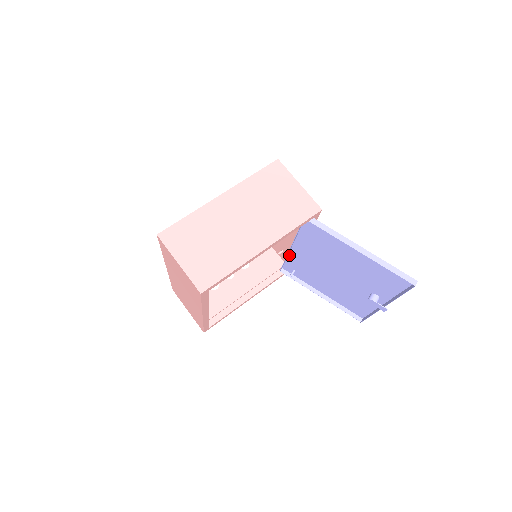
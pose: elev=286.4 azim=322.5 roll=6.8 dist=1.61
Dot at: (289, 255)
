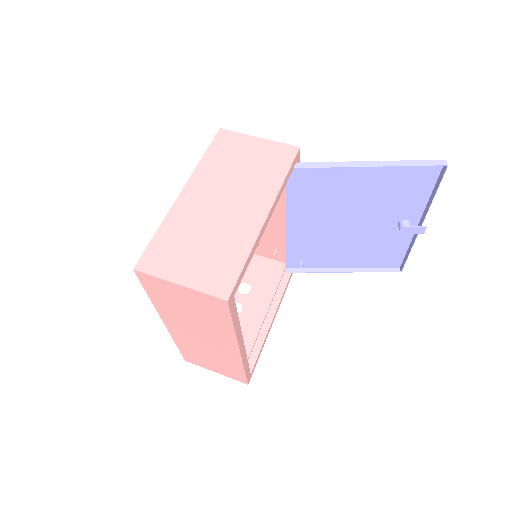
Dot at: (287, 243)
